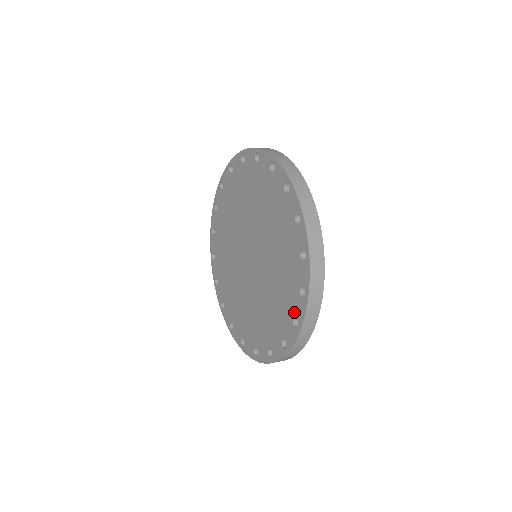
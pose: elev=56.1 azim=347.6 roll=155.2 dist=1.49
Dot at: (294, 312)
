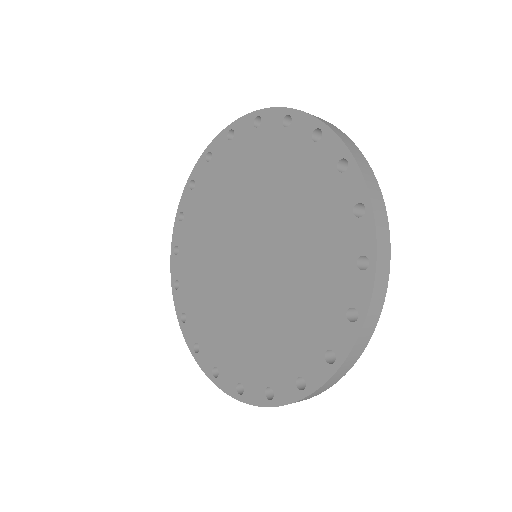
Dot at: (330, 341)
